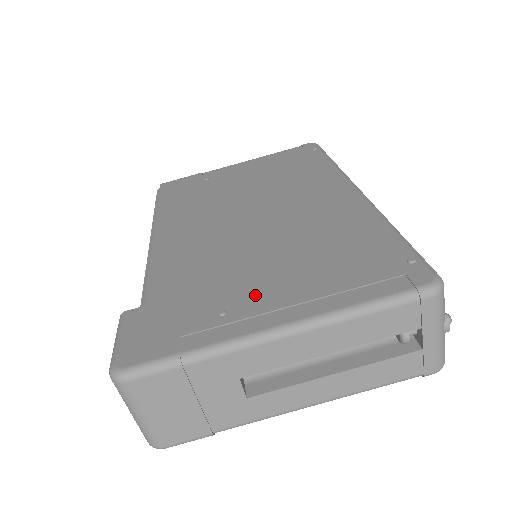
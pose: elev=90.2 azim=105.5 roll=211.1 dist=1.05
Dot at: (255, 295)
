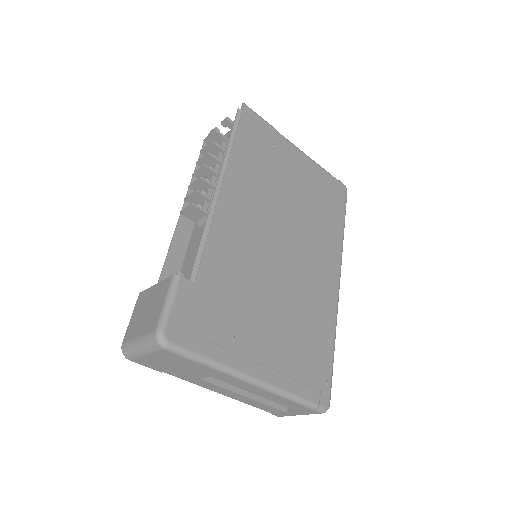
Dot at: (256, 339)
